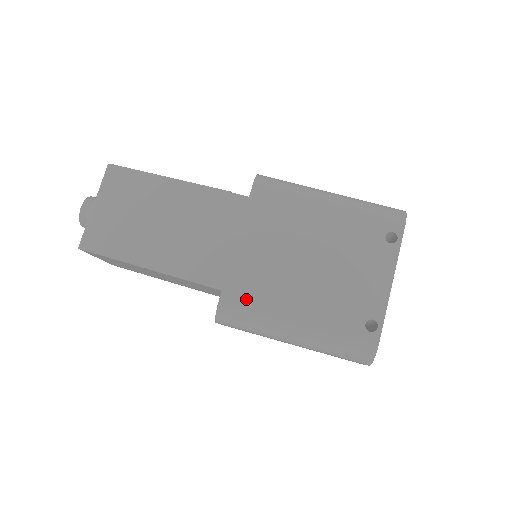
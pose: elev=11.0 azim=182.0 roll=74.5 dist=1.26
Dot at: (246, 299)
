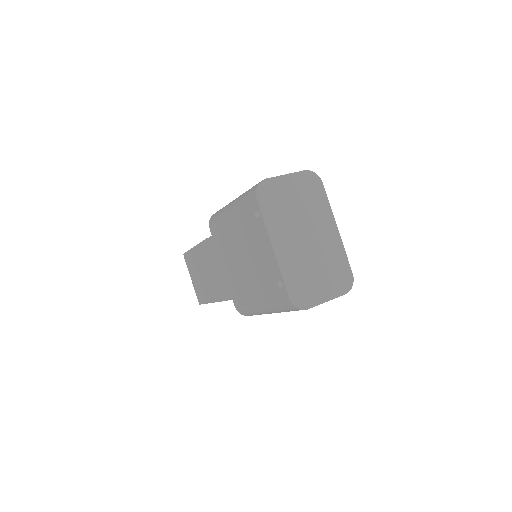
Dot at: (240, 300)
